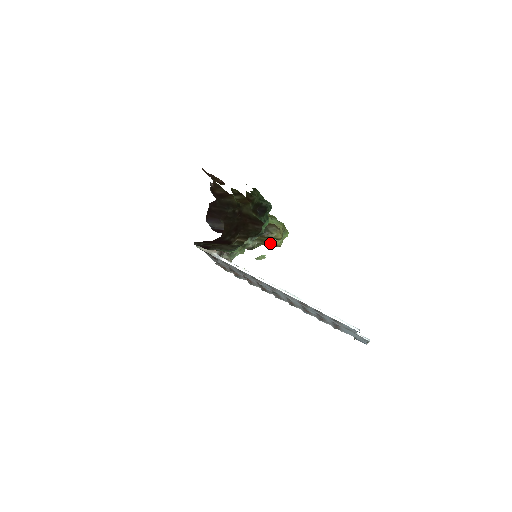
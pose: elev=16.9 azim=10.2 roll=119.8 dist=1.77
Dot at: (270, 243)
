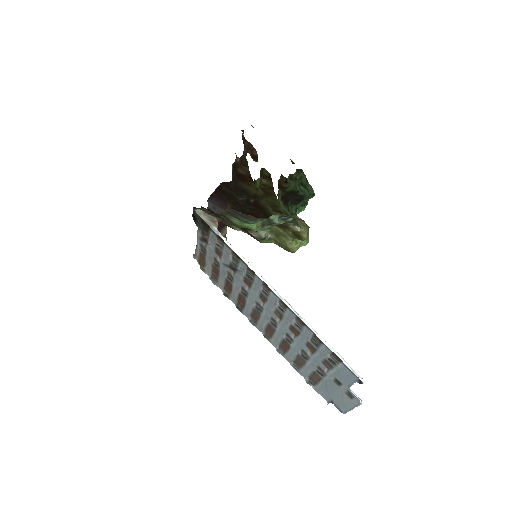
Dot at: (286, 242)
